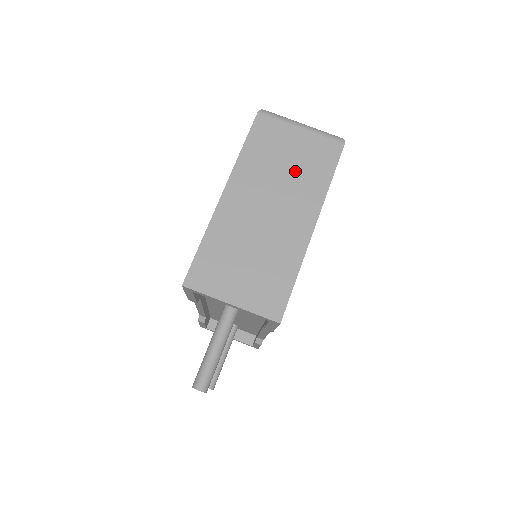
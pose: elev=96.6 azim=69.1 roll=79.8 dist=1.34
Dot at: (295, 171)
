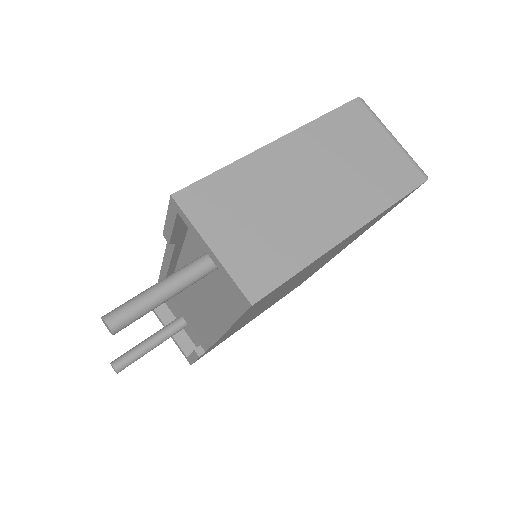
Dot at: (362, 170)
